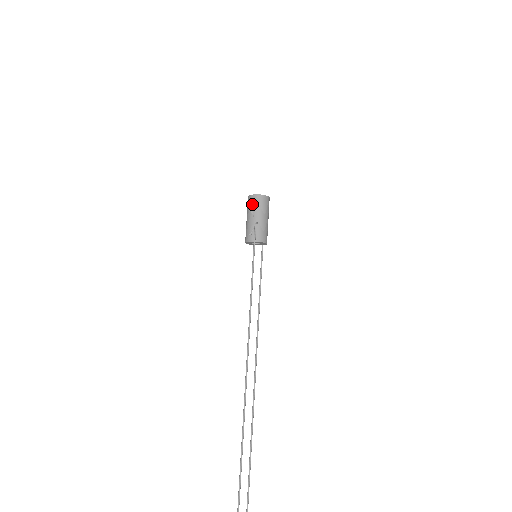
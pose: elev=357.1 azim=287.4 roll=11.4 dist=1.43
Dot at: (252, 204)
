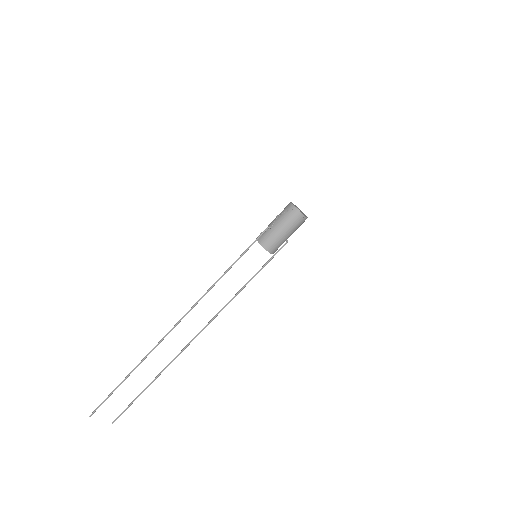
Dot at: (283, 210)
